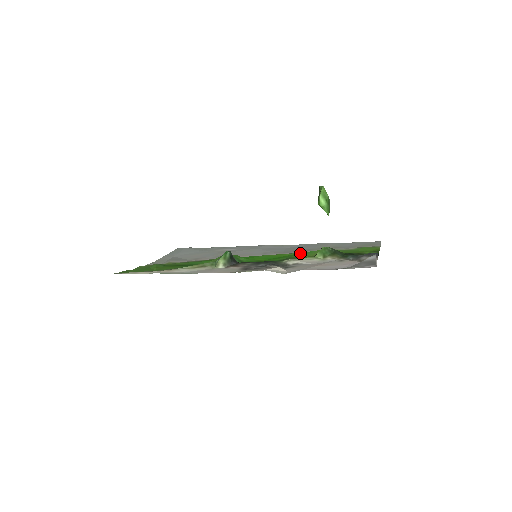
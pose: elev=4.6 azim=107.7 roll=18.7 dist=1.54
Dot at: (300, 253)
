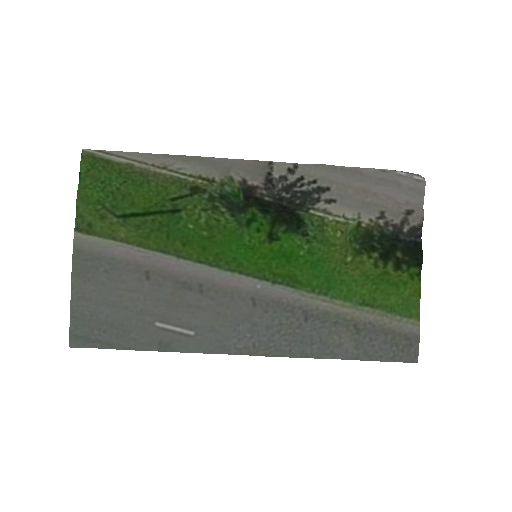
Dot at: (315, 275)
